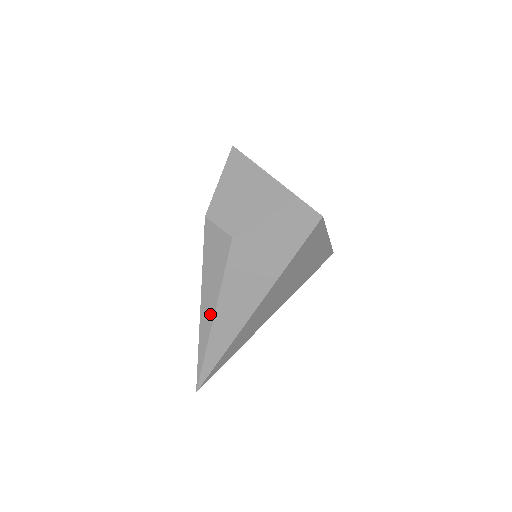
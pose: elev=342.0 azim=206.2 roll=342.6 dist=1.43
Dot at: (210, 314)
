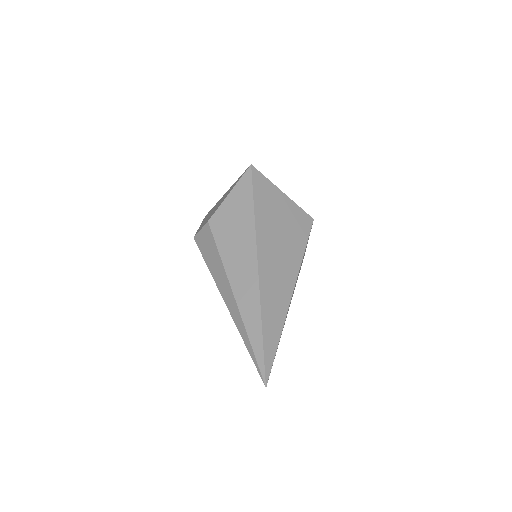
Dot at: (229, 293)
